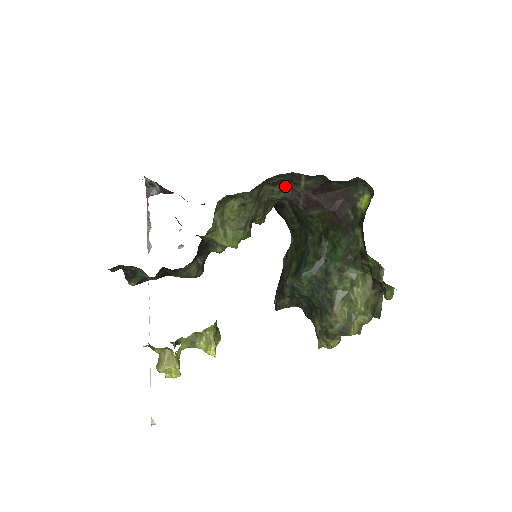
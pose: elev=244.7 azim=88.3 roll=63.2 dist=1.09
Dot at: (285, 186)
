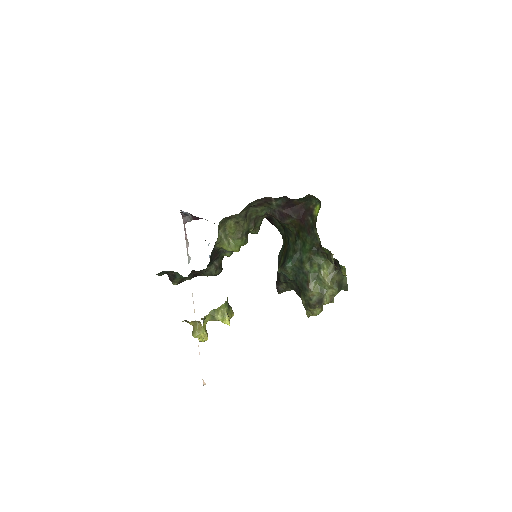
Dot at: (264, 206)
